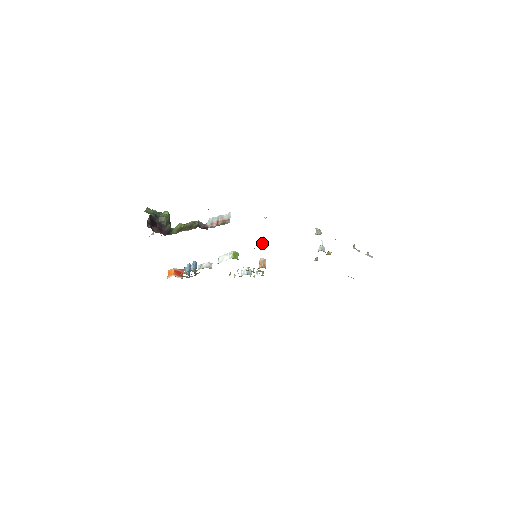
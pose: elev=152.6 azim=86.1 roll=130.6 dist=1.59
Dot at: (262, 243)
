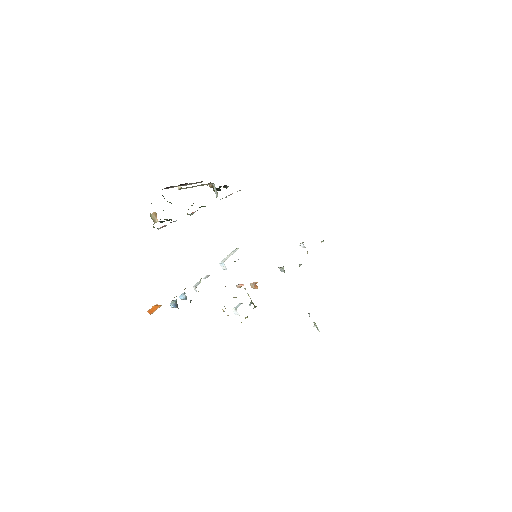
Dot at: (241, 284)
